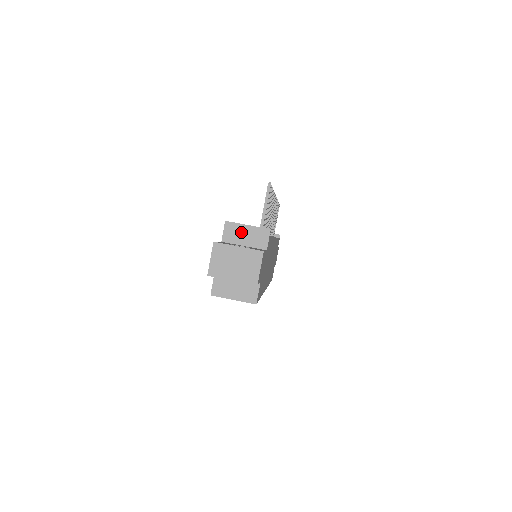
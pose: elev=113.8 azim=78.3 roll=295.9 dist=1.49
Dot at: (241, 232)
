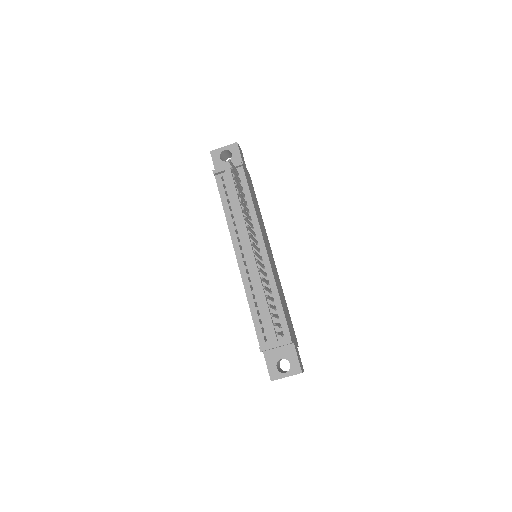
Dot at: occluded
